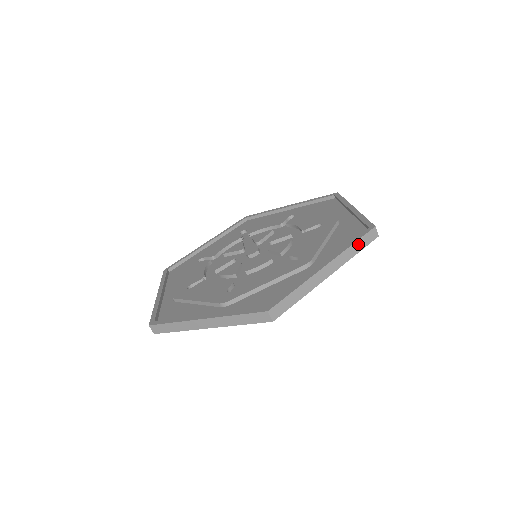
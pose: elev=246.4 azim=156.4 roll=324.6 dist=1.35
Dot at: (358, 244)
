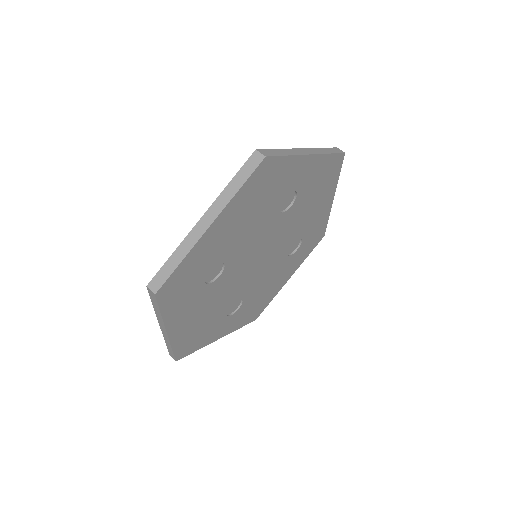
Dot at: (327, 150)
